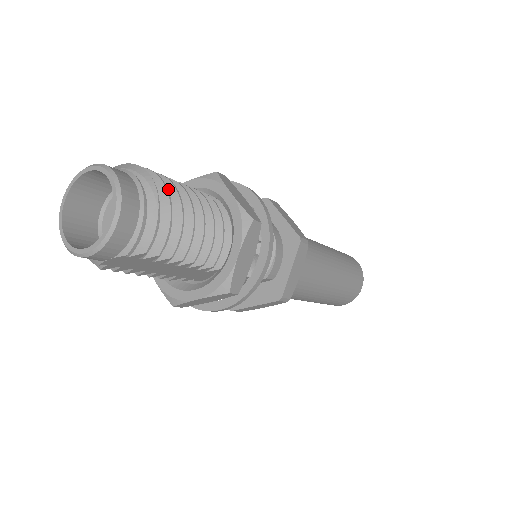
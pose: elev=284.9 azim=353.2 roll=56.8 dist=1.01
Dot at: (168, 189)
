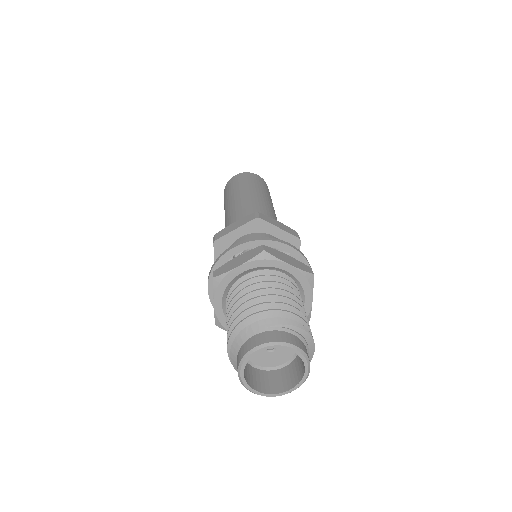
Dot at: (290, 311)
